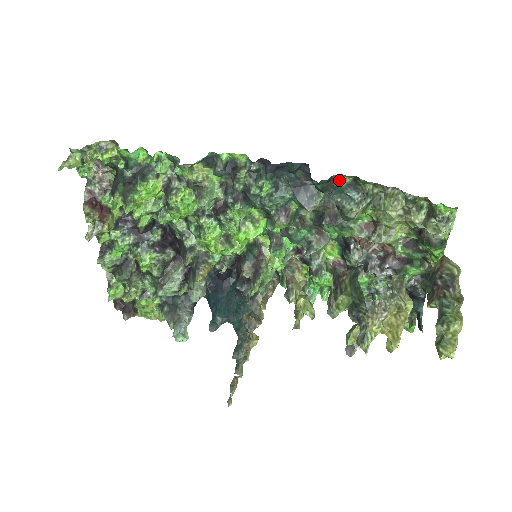
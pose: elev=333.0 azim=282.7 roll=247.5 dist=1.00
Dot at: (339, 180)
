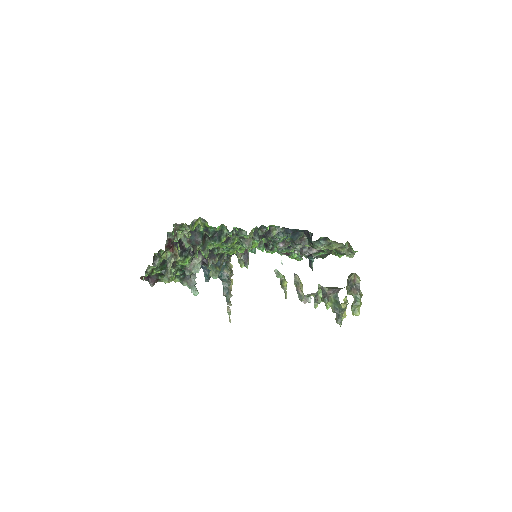
Dot at: (320, 238)
